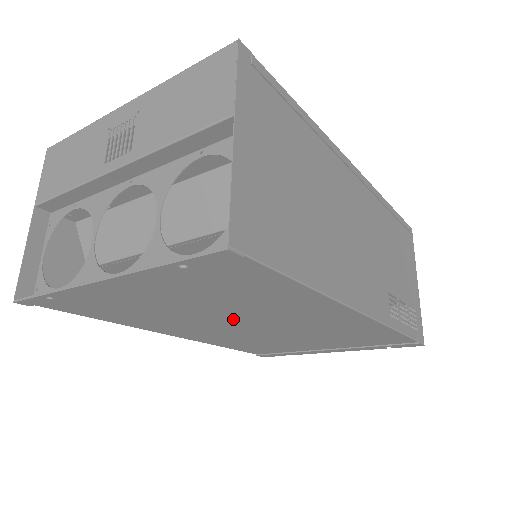
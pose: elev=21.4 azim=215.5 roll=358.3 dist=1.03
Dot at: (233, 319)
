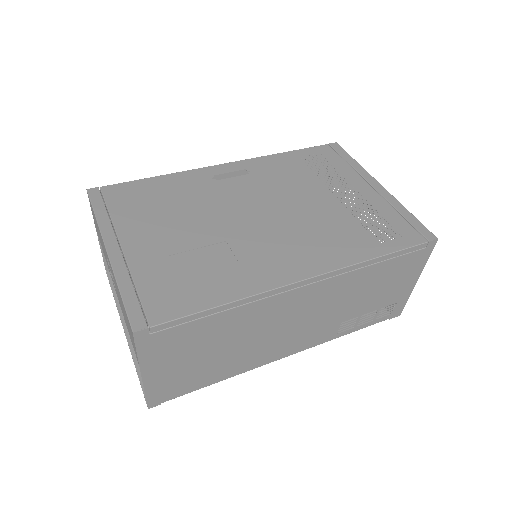
Dot at: occluded
